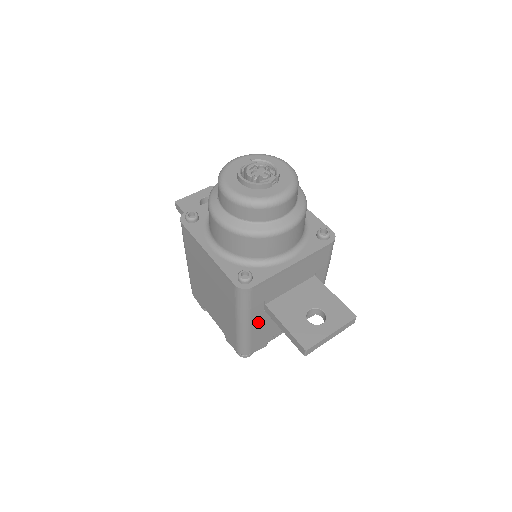
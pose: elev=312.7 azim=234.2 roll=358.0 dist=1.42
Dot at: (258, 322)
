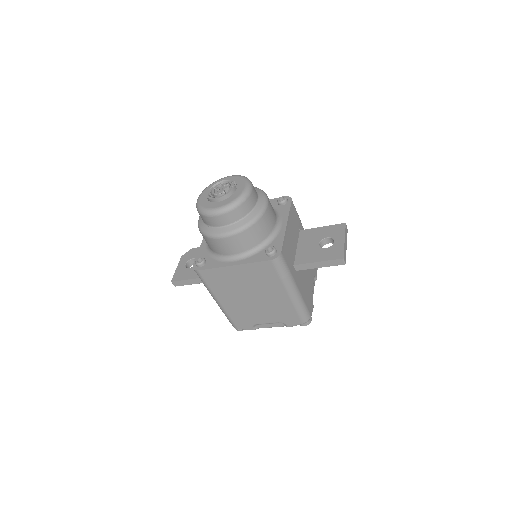
Dot at: (299, 283)
